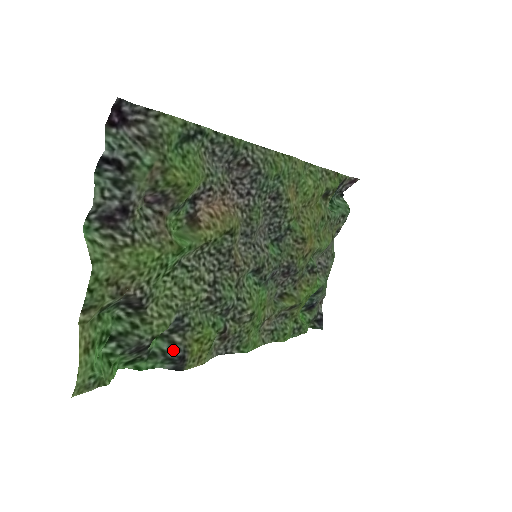
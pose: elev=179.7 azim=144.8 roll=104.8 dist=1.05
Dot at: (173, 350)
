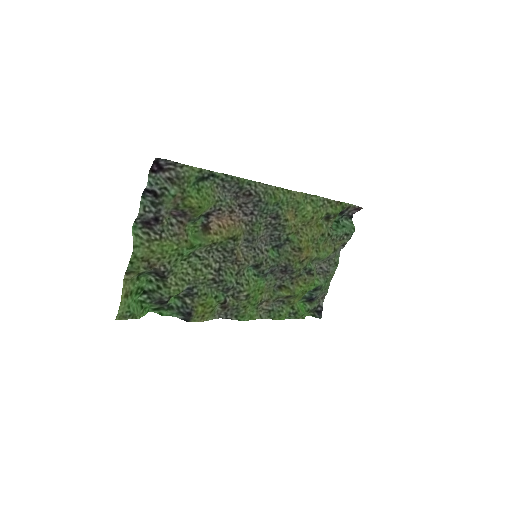
Dot at: (184, 307)
